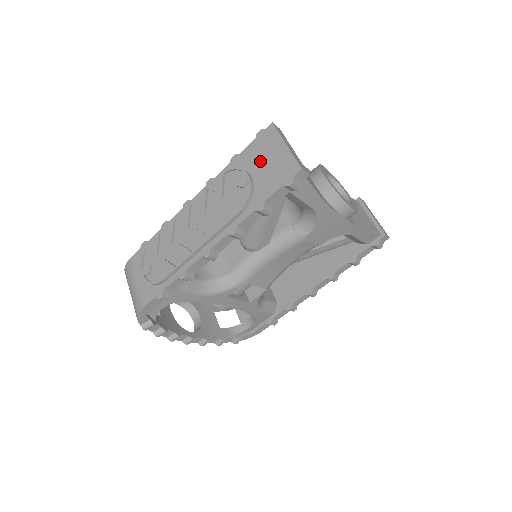
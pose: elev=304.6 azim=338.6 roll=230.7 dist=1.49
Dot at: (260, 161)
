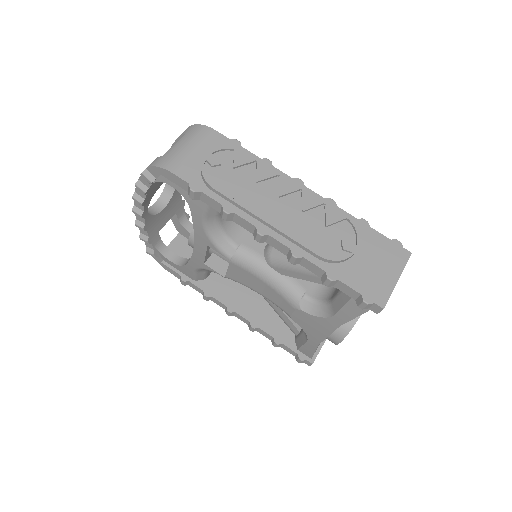
Dot at: (373, 256)
